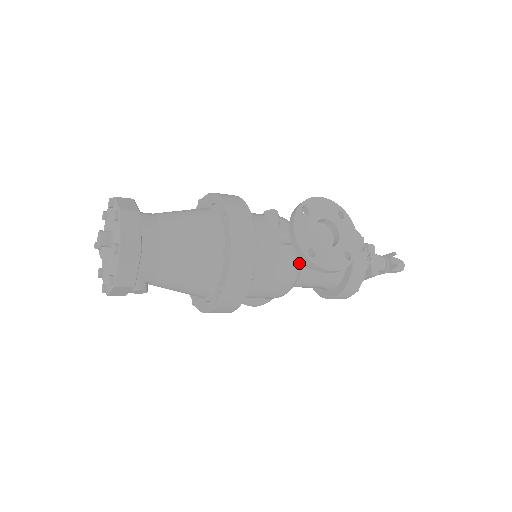
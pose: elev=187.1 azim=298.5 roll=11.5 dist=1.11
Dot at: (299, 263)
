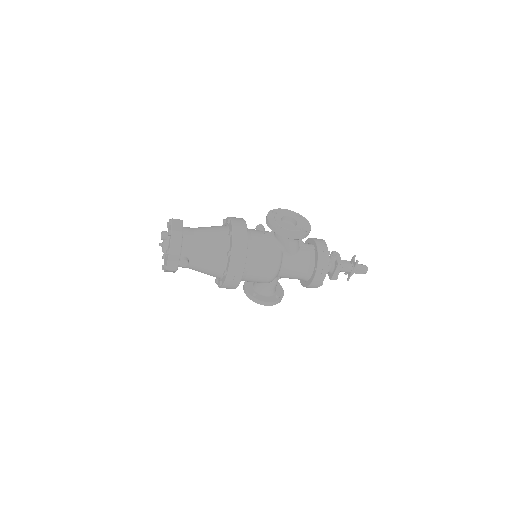
Dot at: (279, 247)
